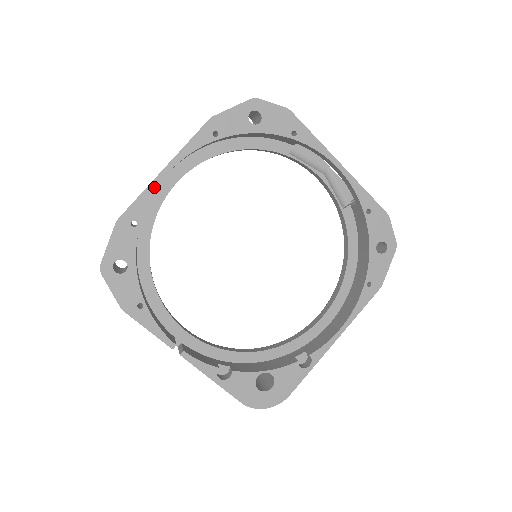
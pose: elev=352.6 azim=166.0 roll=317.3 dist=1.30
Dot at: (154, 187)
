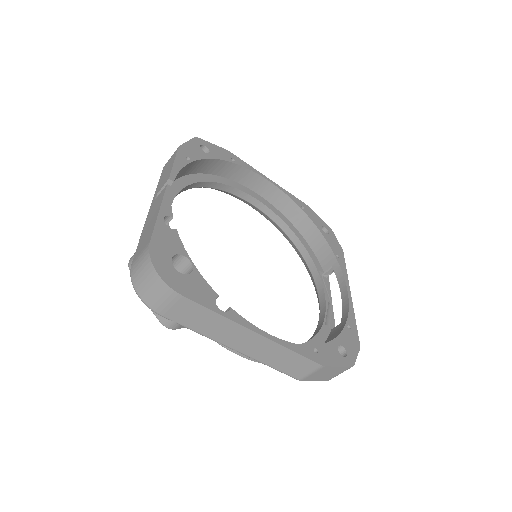
Dot at: (258, 173)
